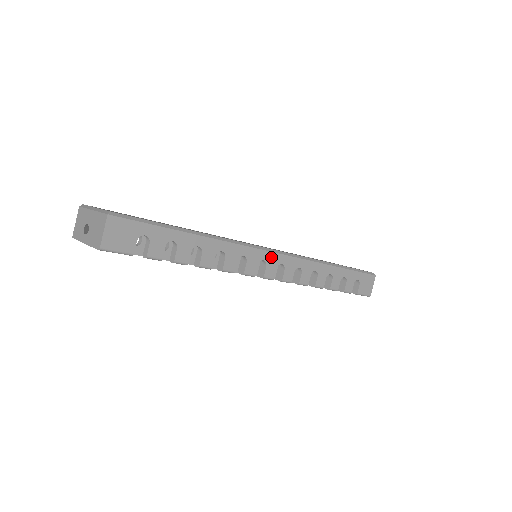
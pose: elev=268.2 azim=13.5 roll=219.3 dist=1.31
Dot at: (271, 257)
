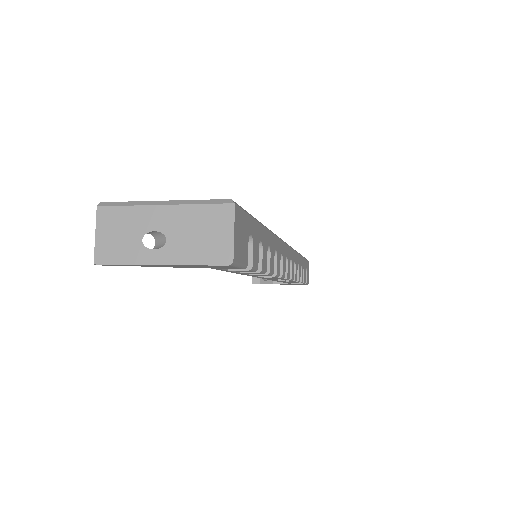
Dot at: (288, 252)
